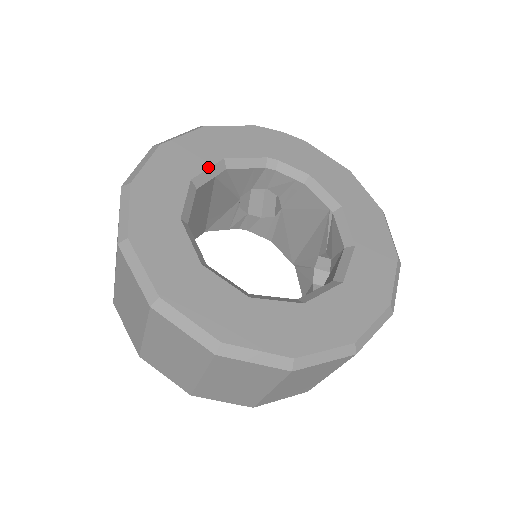
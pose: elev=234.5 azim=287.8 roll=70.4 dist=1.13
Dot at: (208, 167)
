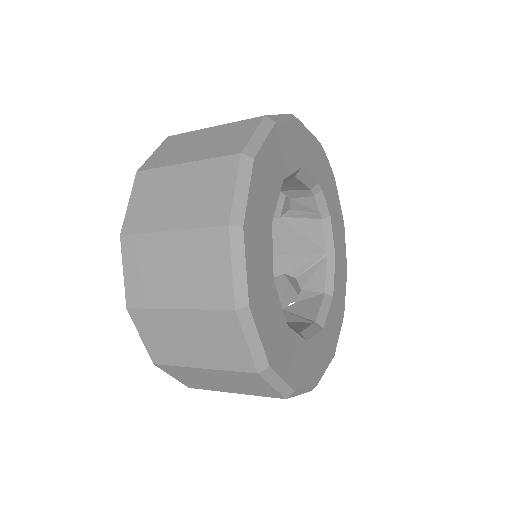
Dot at: (293, 171)
